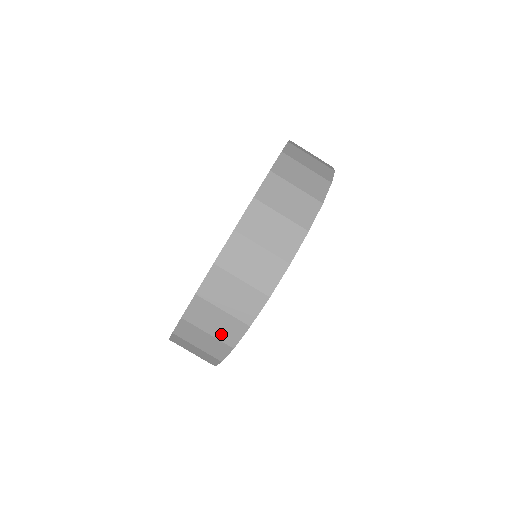
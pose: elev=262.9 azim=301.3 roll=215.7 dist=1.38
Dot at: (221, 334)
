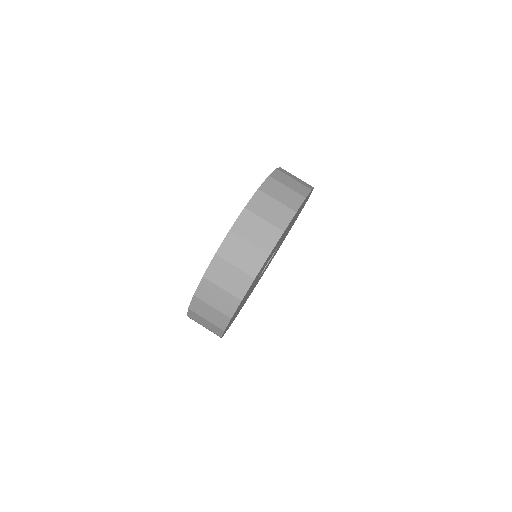
Dot at: (222, 307)
